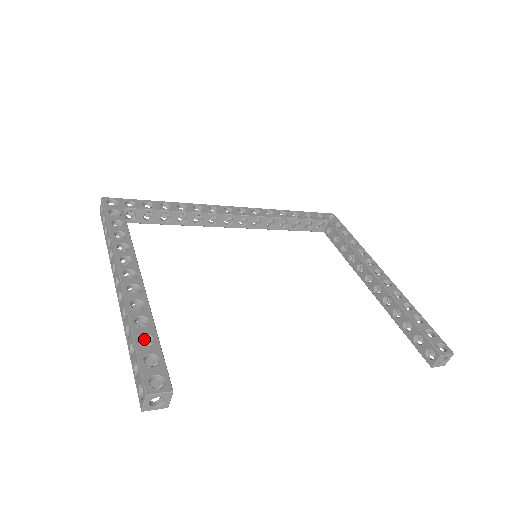
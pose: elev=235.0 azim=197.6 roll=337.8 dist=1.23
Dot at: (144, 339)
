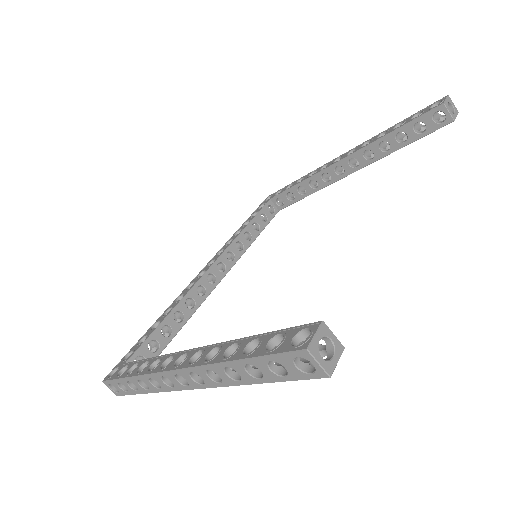
Dot at: occluded
